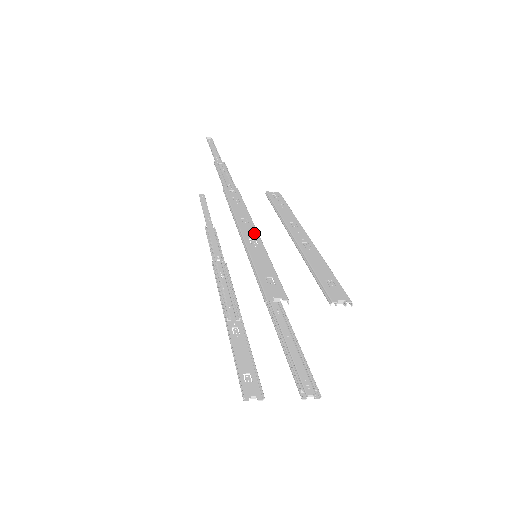
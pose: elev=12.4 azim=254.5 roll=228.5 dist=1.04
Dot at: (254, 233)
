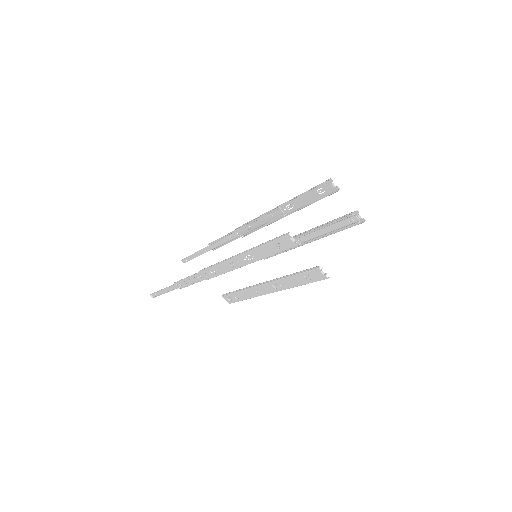
Dot at: (284, 212)
